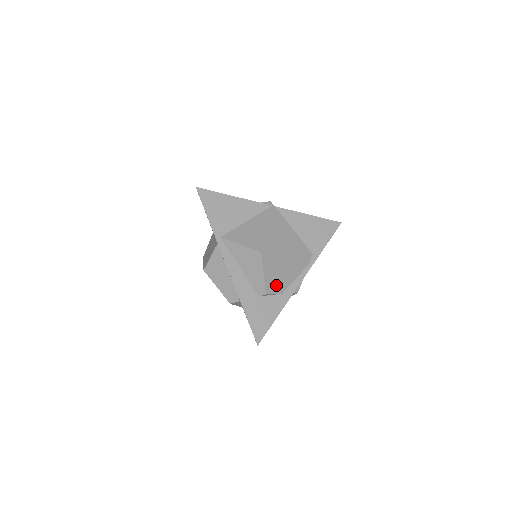
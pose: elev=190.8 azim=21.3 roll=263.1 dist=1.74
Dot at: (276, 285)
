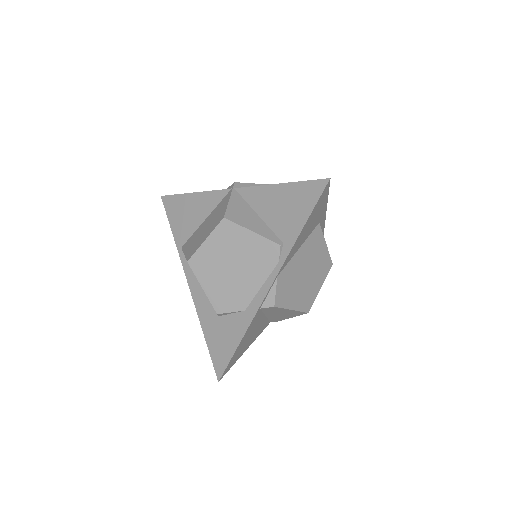
Dot at: (229, 300)
